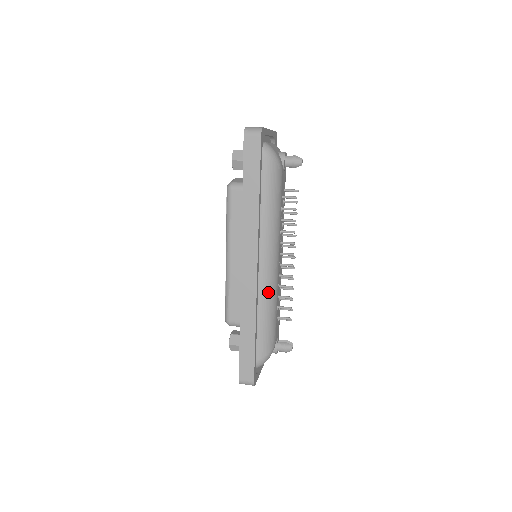
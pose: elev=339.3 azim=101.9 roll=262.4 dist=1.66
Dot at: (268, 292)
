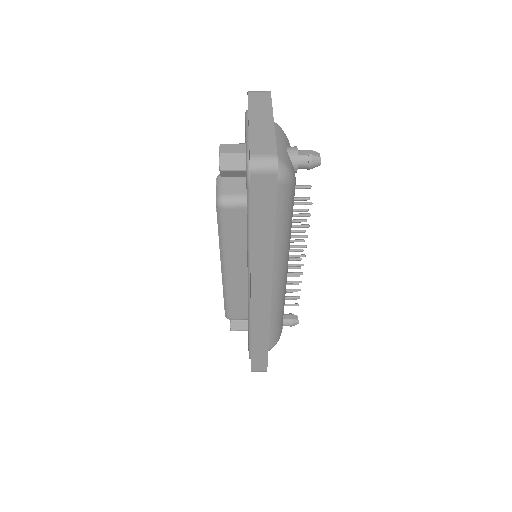
Dot at: (278, 302)
